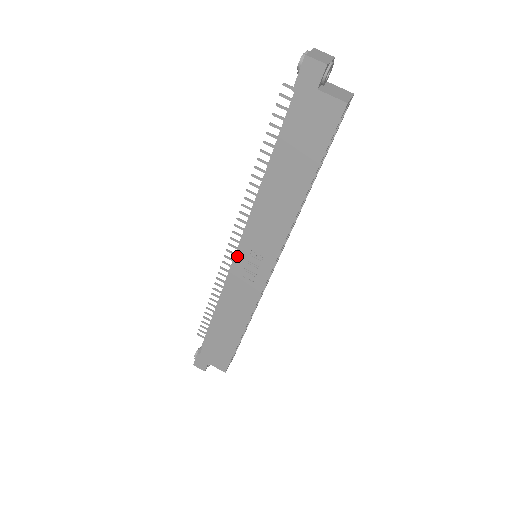
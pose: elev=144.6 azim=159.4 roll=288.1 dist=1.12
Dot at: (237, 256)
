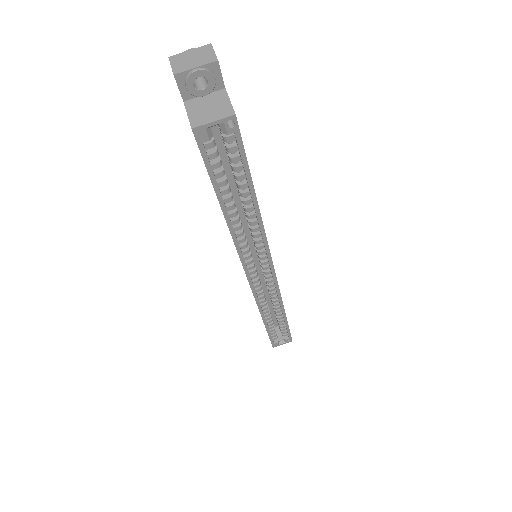
Dot at: occluded
